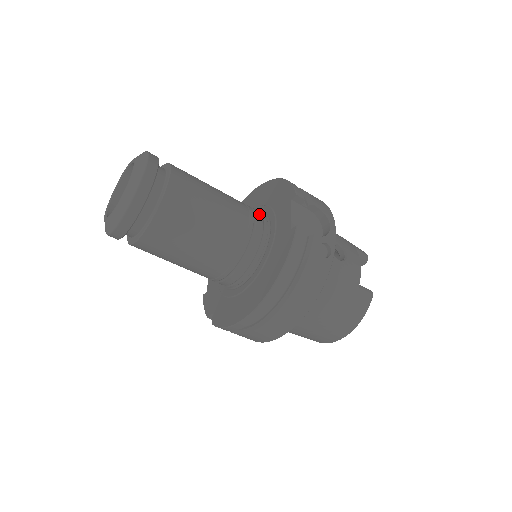
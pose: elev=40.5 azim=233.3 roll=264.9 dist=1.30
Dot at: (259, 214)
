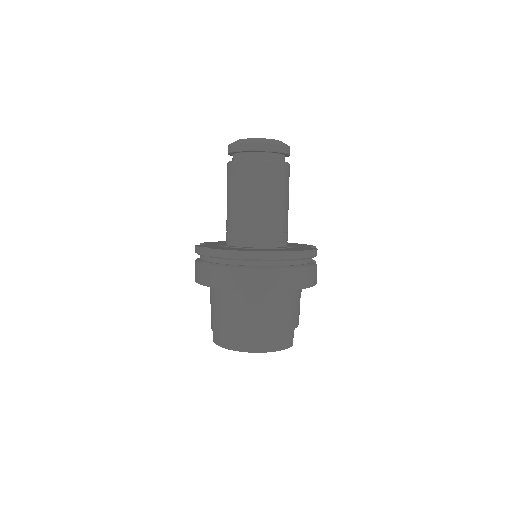
Dot at: occluded
